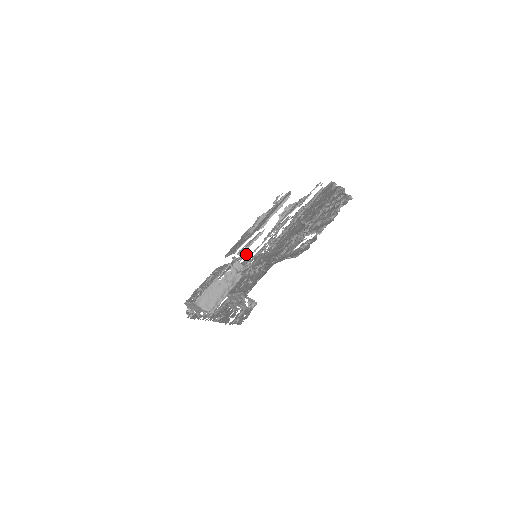
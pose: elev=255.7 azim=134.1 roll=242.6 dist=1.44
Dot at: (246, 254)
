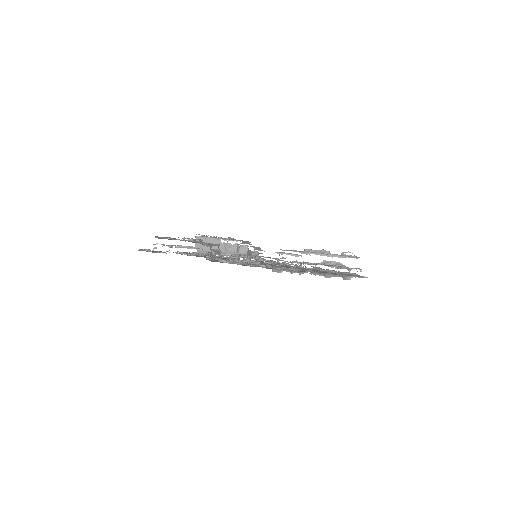
Dot at: occluded
